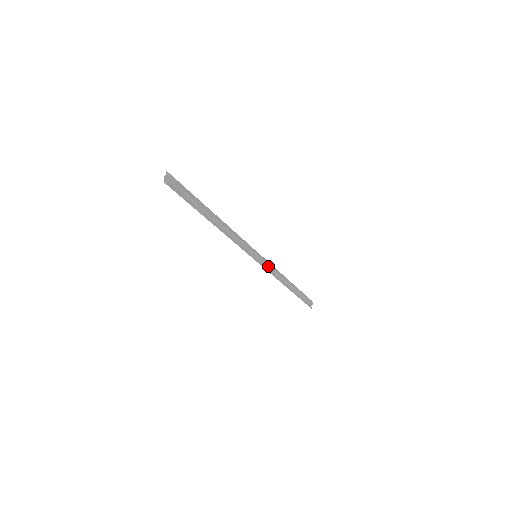
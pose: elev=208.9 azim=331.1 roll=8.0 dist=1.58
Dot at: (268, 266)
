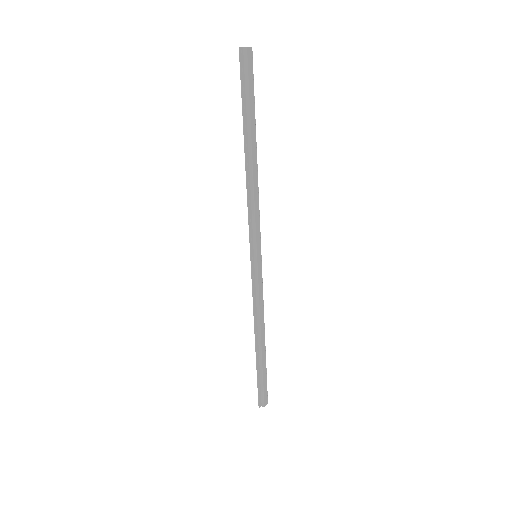
Dot at: (258, 284)
